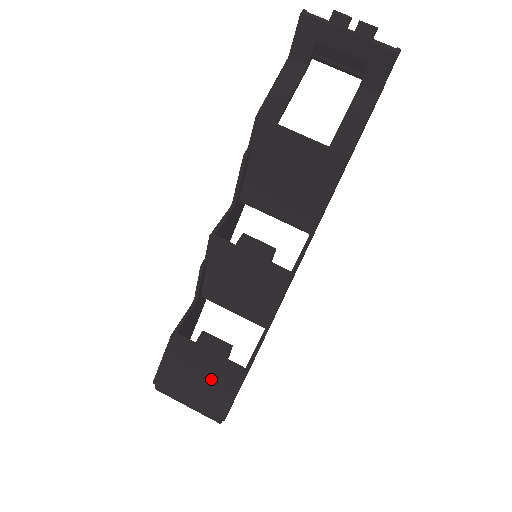
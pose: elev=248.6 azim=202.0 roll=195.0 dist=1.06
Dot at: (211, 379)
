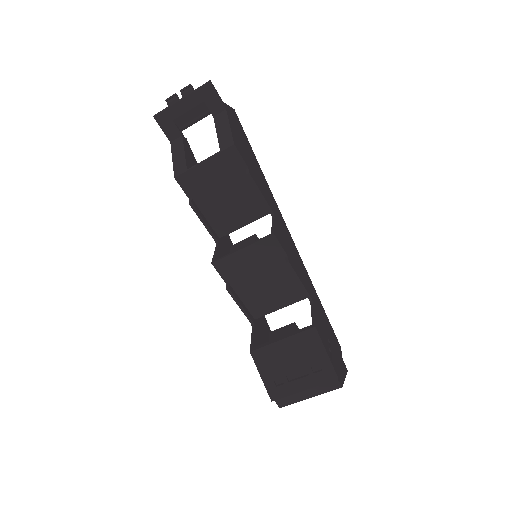
Dot at: (300, 356)
